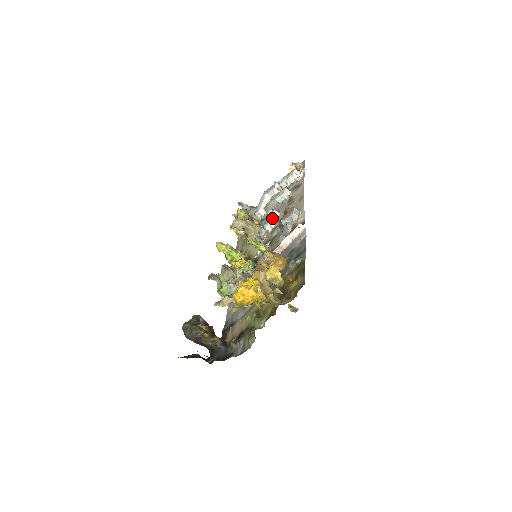
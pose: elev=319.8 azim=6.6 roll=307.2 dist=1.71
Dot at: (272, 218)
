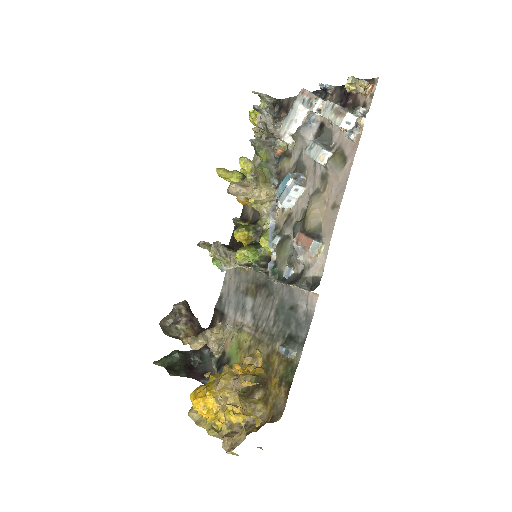
Dot at: (290, 197)
